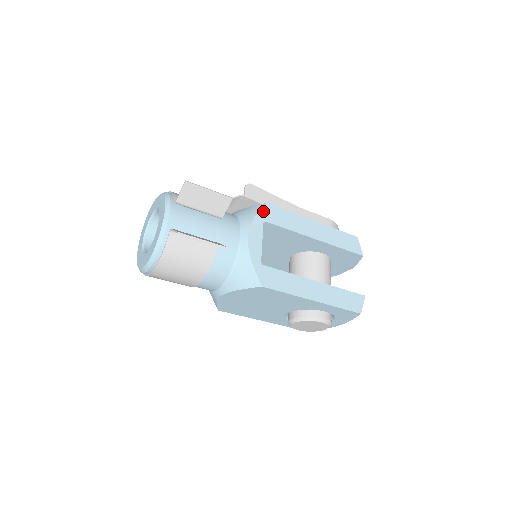
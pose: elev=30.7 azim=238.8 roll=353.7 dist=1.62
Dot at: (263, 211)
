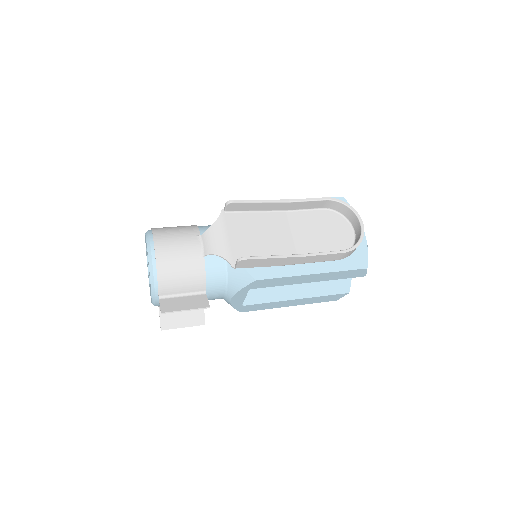
Dot at: (250, 285)
